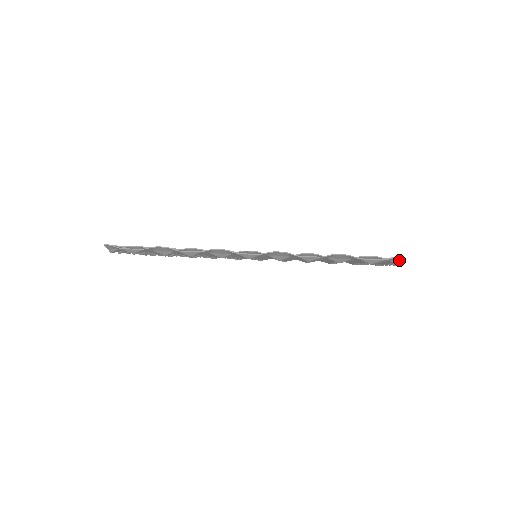
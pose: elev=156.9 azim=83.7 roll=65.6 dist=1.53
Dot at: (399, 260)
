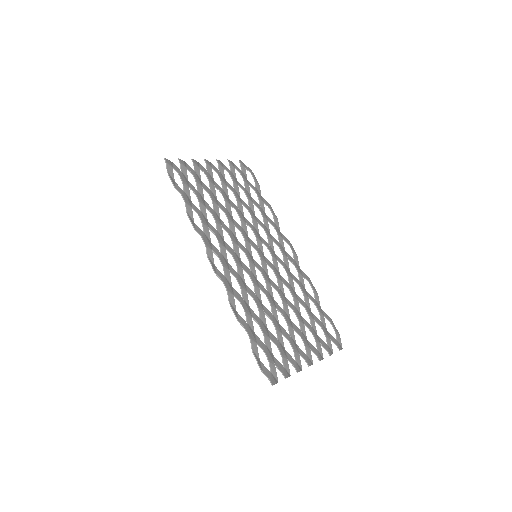
Dot at: (274, 382)
